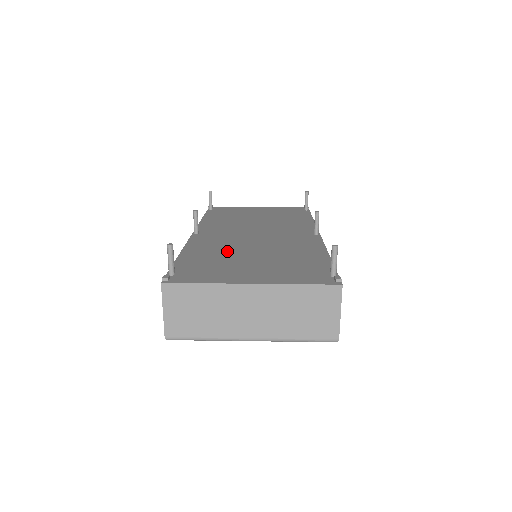
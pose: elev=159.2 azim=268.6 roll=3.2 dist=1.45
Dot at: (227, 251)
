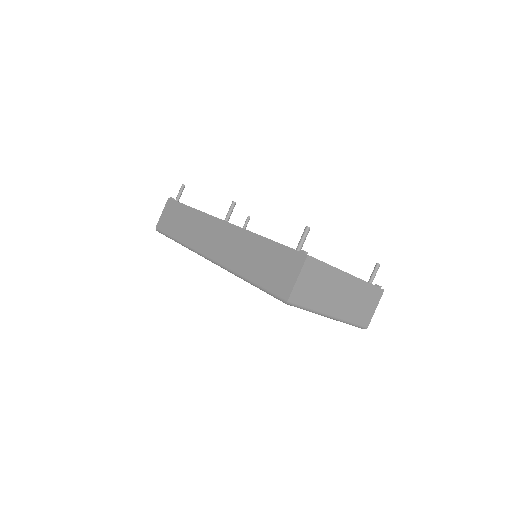
Dot at: occluded
